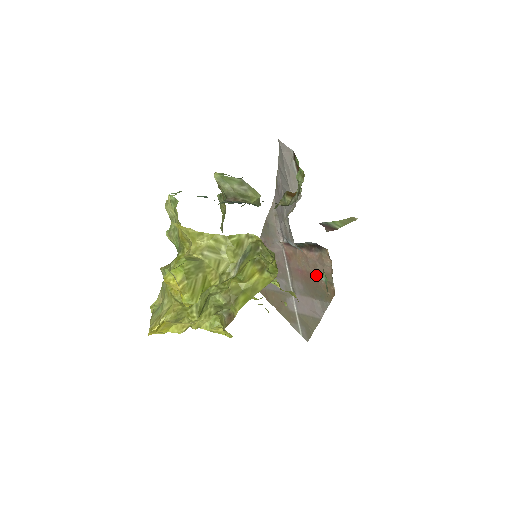
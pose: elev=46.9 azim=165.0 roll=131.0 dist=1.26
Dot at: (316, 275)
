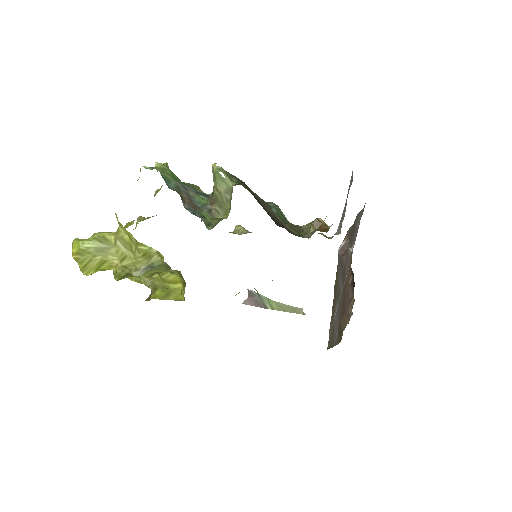
Dot at: (344, 310)
